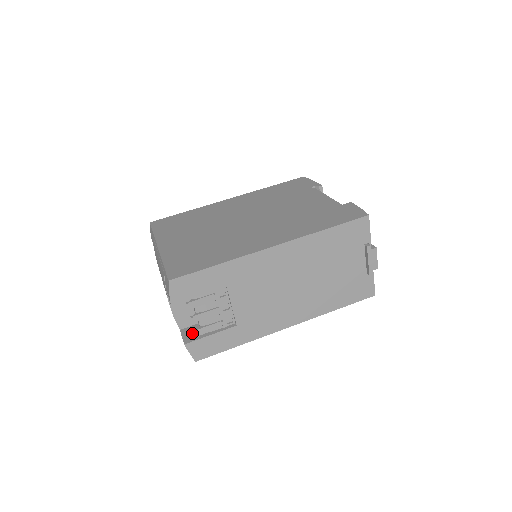
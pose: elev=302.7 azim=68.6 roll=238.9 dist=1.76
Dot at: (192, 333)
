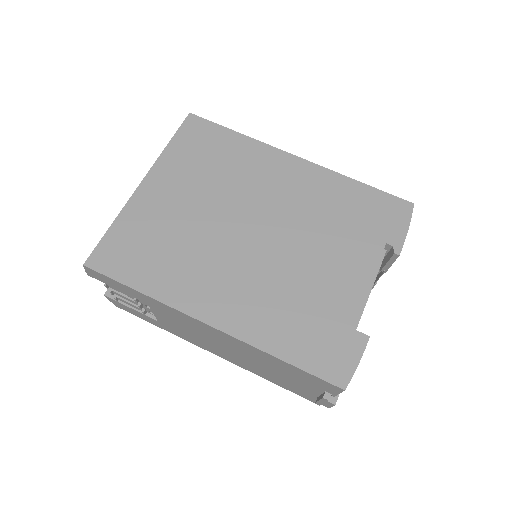
Dot at: occluded
